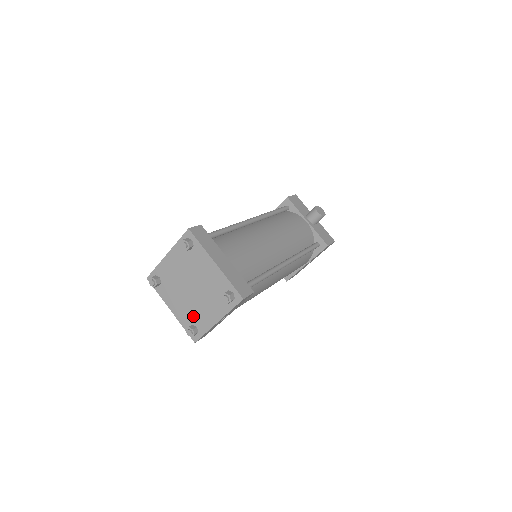
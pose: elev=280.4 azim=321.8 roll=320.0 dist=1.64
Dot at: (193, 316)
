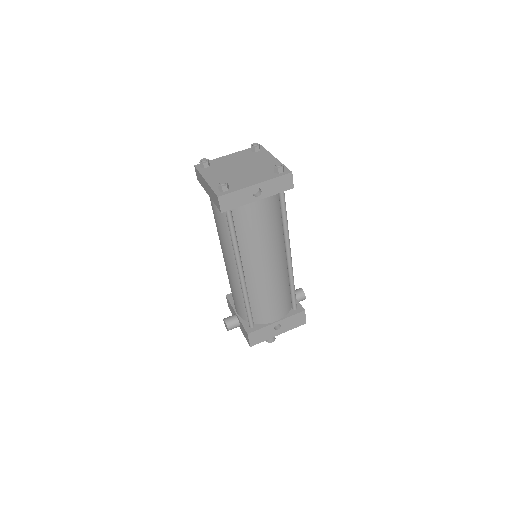
Dot at: (230, 182)
